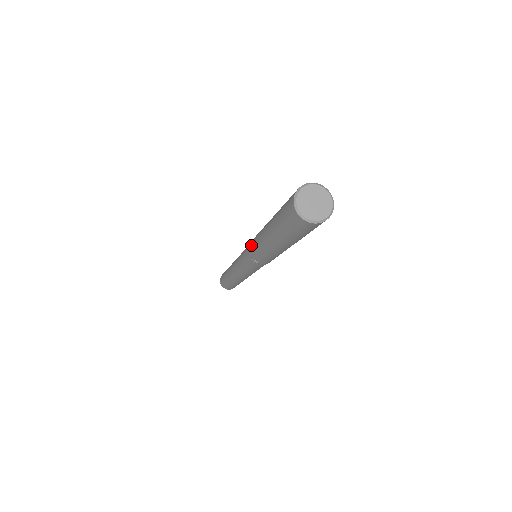
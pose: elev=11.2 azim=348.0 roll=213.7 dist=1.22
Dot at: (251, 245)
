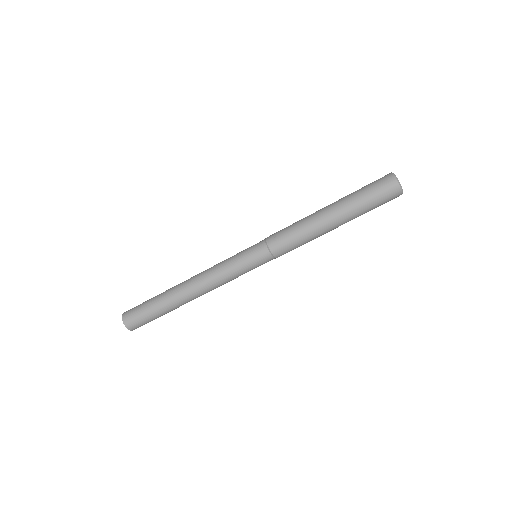
Dot at: (284, 228)
